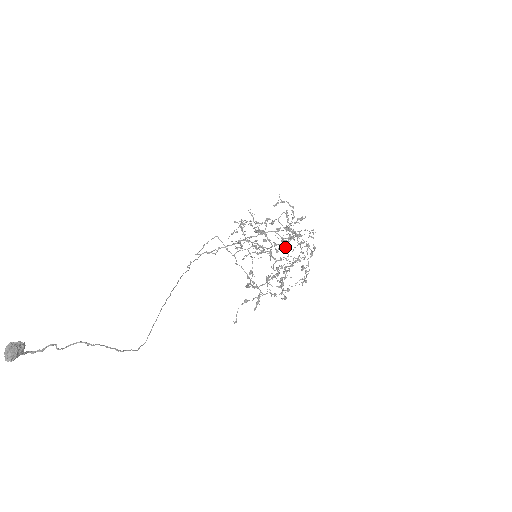
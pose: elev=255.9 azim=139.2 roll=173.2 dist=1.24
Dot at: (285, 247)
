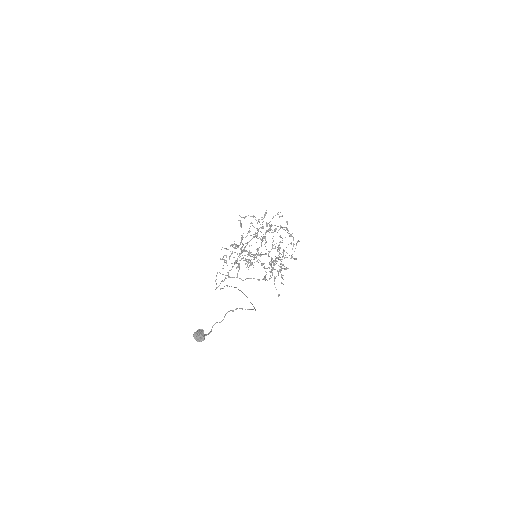
Dot at: (265, 246)
